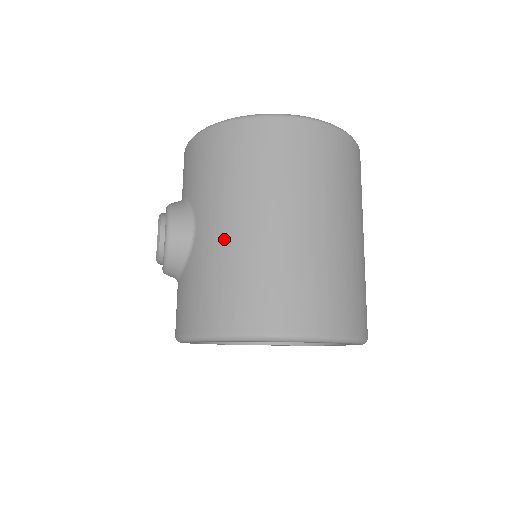
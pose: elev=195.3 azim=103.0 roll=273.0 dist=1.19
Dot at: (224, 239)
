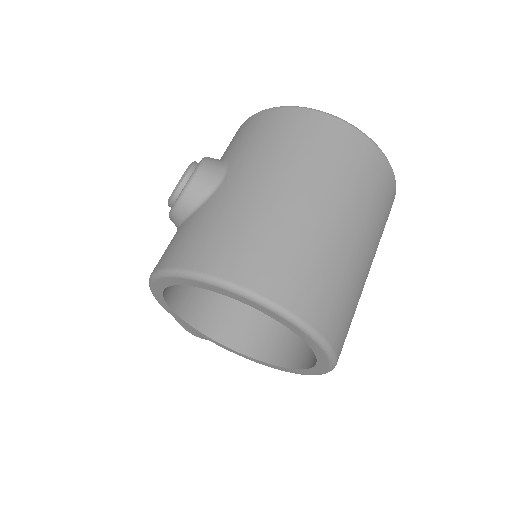
Dot at: (248, 194)
